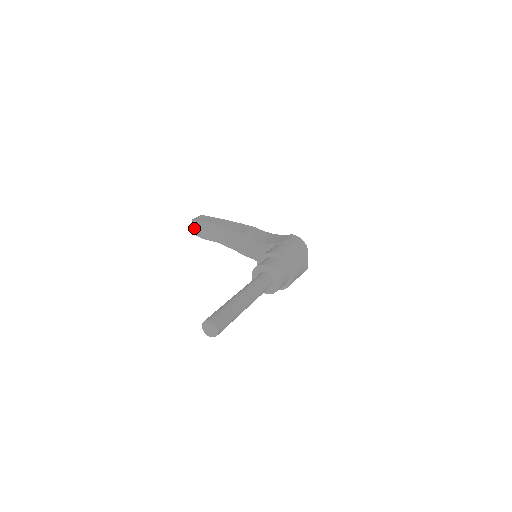
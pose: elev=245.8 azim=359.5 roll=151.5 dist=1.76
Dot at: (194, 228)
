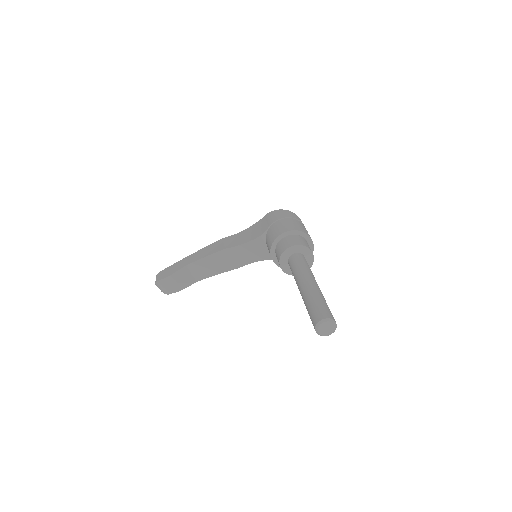
Dot at: (164, 289)
